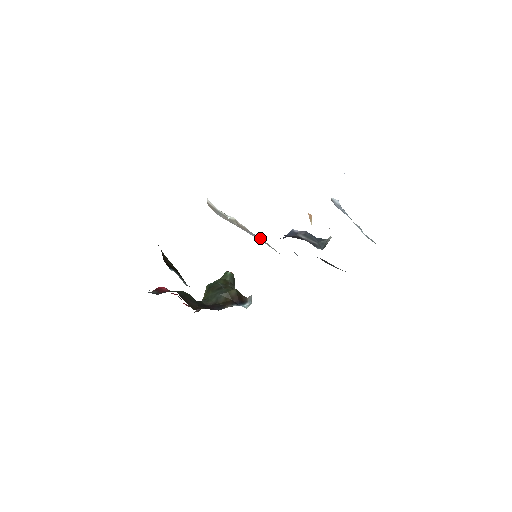
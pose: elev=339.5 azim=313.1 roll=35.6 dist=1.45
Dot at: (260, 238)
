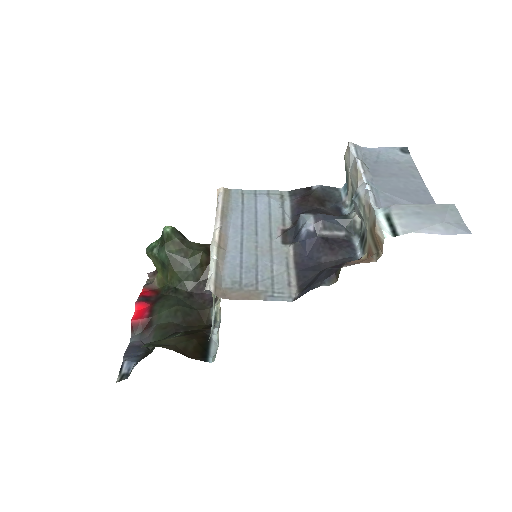
Dot at: (220, 210)
